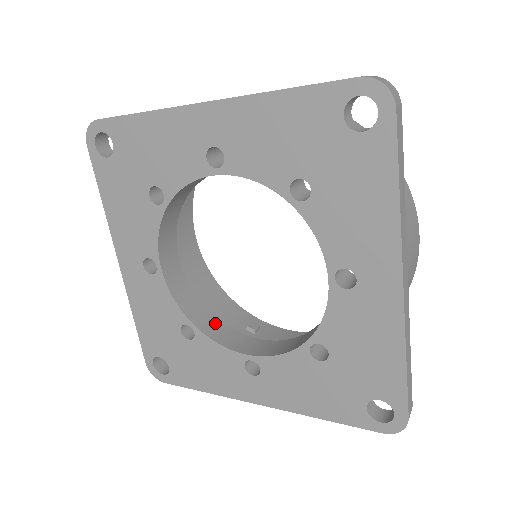
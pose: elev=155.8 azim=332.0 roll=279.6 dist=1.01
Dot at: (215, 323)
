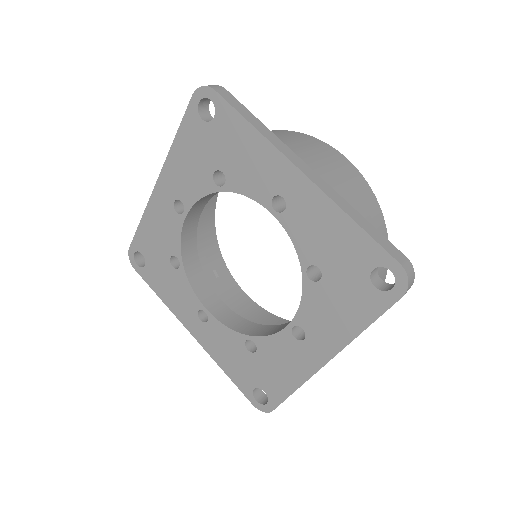
Dot at: (197, 267)
